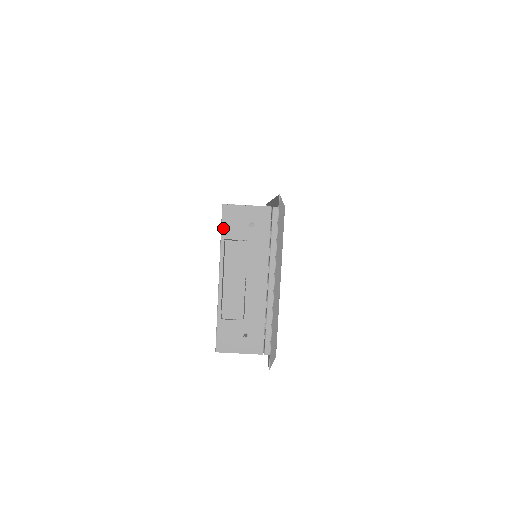
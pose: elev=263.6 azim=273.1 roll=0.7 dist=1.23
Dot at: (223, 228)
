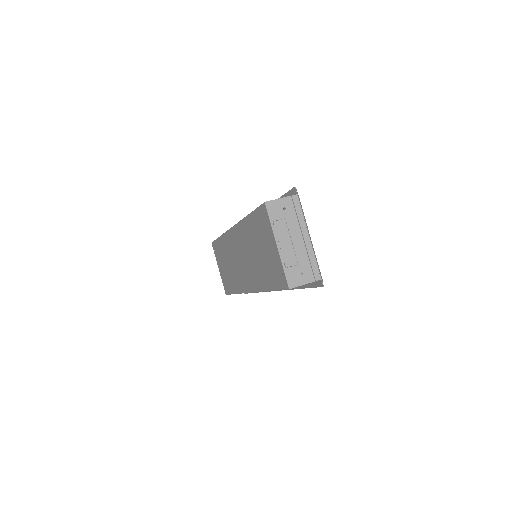
Dot at: (270, 215)
